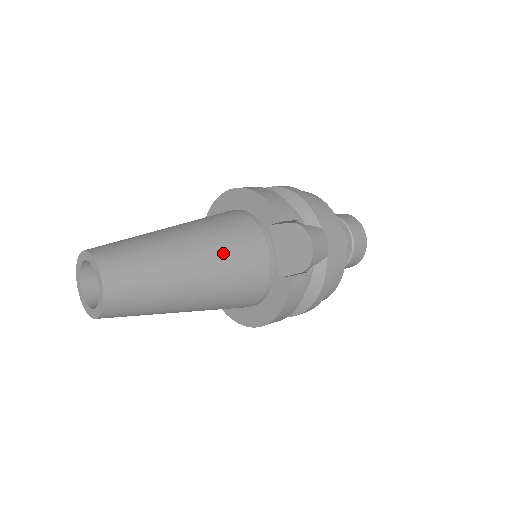
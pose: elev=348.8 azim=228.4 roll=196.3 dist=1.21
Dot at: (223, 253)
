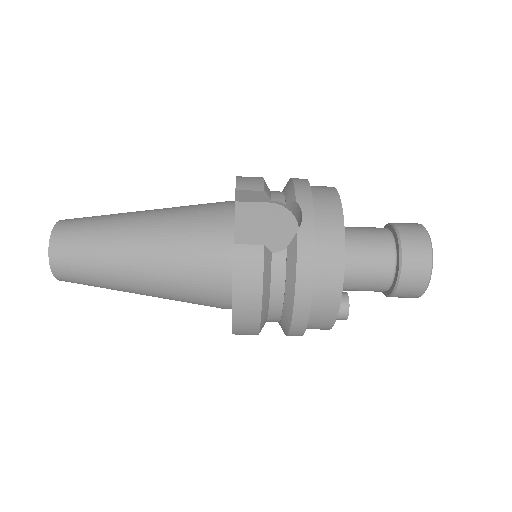
Dot at: (171, 224)
